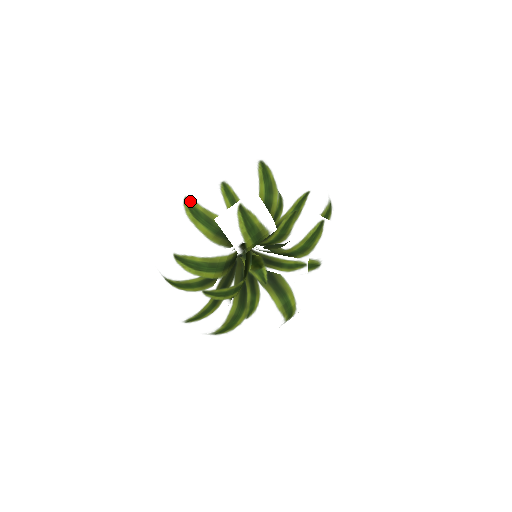
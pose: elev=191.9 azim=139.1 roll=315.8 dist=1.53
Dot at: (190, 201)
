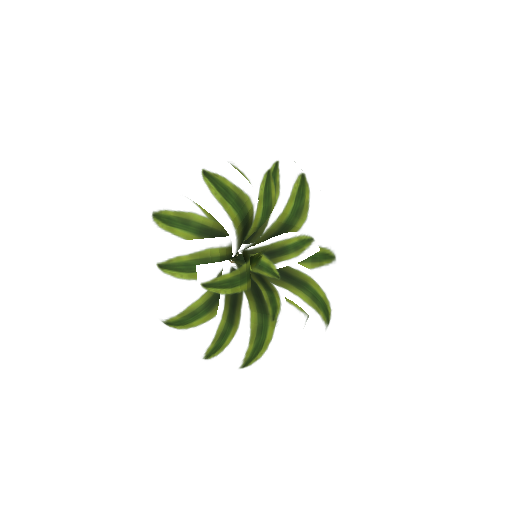
Dot at: (158, 213)
